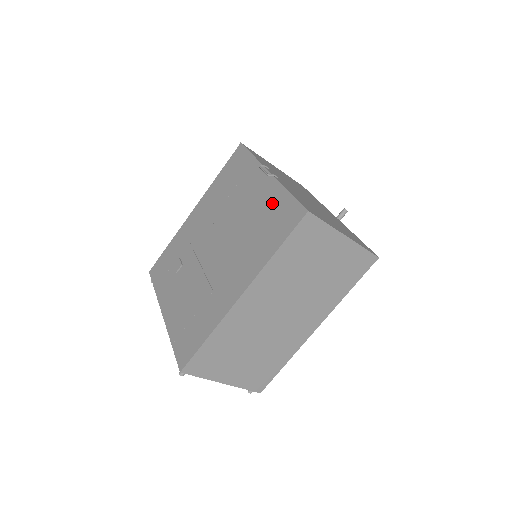
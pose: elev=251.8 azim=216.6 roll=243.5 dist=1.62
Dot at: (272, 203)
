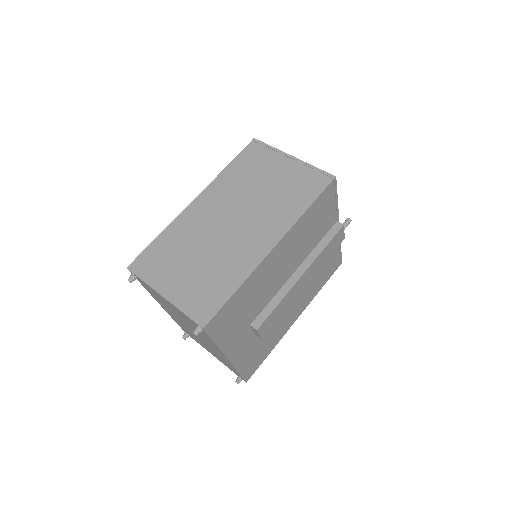
Dot at: occluded
